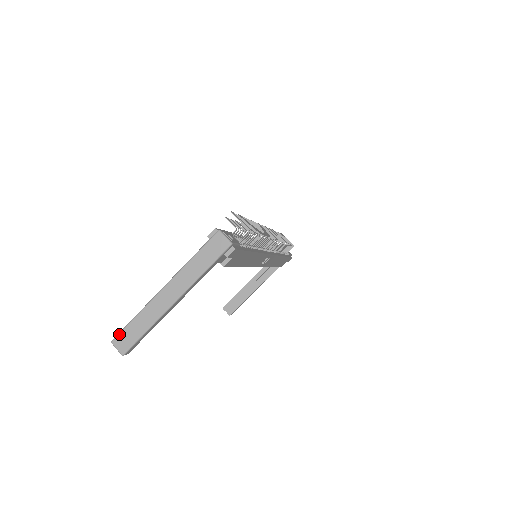
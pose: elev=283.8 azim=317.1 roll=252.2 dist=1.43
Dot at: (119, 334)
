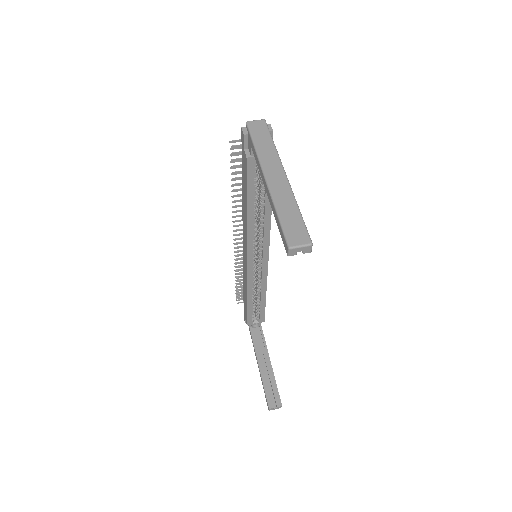
Dot at: (286, 235)
